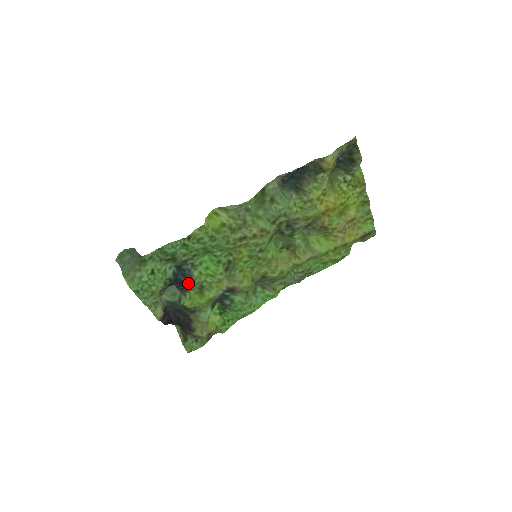
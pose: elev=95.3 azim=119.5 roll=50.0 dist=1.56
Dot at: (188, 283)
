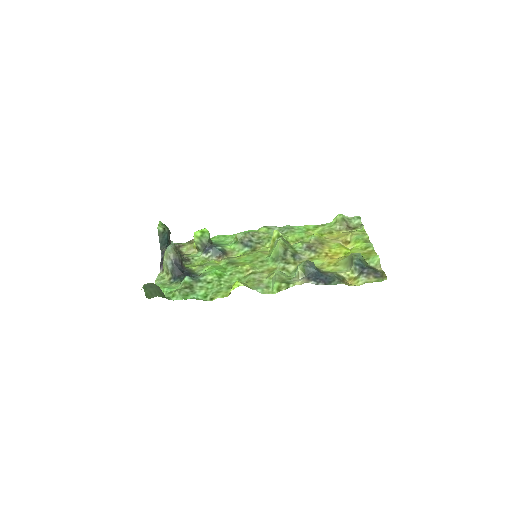
Dot at: (194, 274)
